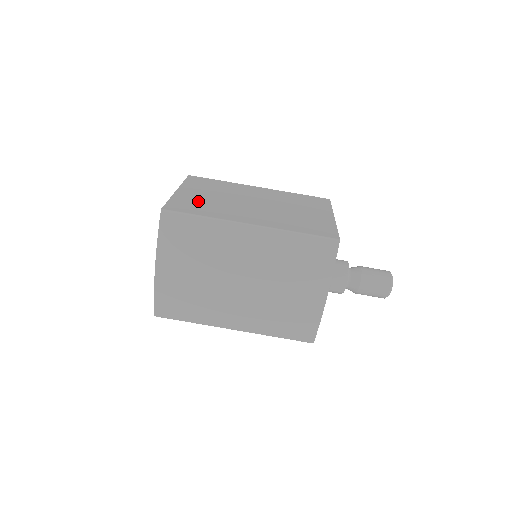
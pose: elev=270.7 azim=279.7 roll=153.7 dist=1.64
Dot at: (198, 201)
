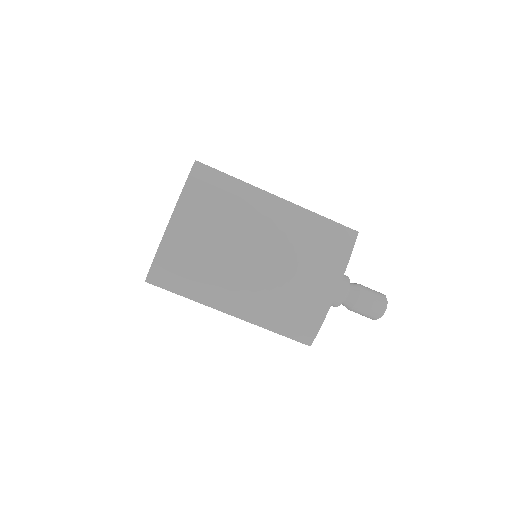
Dot at: occluded
